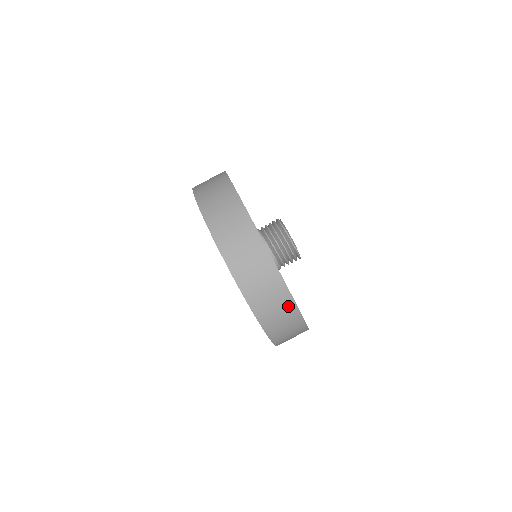
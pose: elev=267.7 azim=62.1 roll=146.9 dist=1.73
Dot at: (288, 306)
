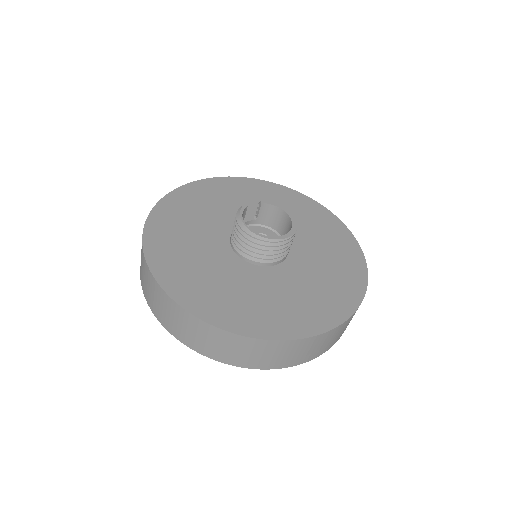
Dot at: (273, 346)
